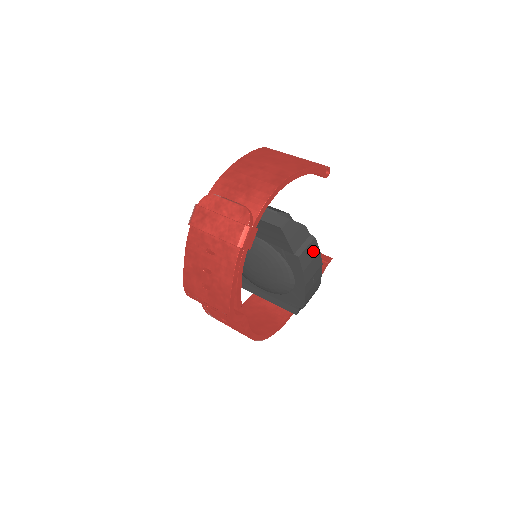
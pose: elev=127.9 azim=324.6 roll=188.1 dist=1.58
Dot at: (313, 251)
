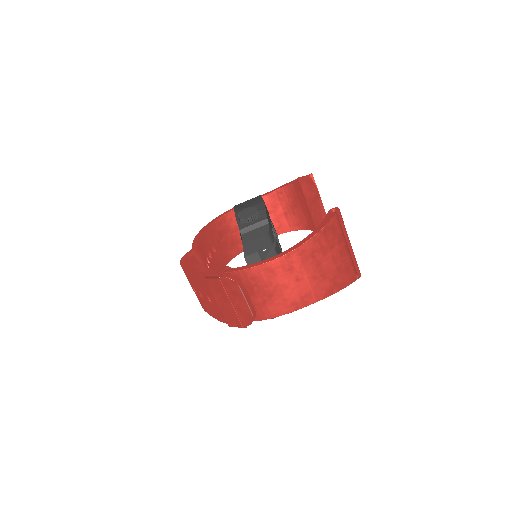
Dot at: occluded
